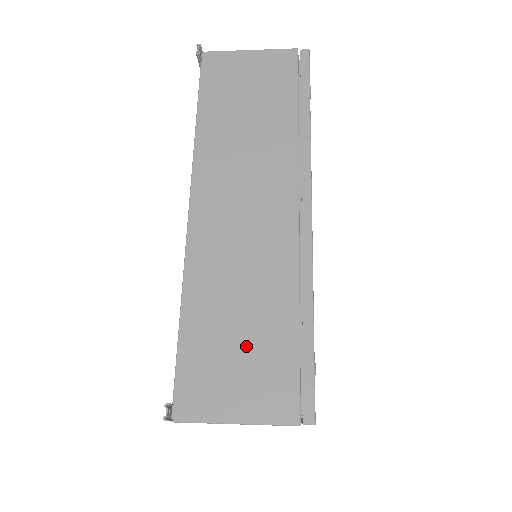
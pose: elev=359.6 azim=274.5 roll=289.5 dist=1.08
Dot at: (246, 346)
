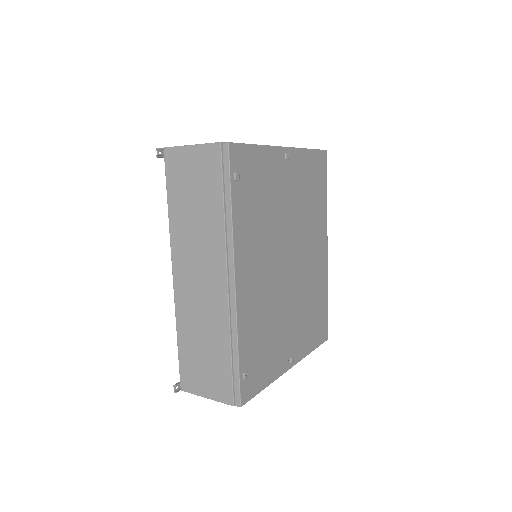
Dot at: (207, 361)
